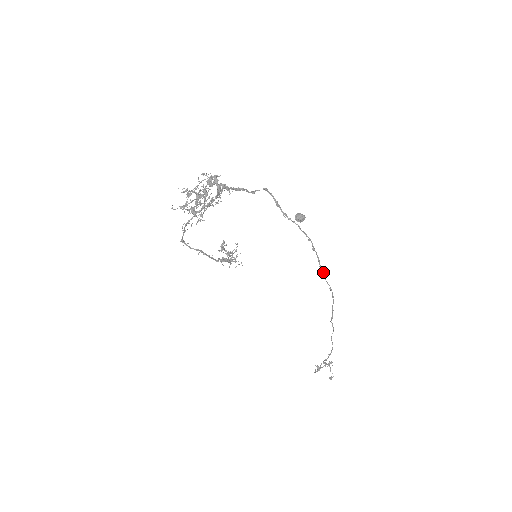
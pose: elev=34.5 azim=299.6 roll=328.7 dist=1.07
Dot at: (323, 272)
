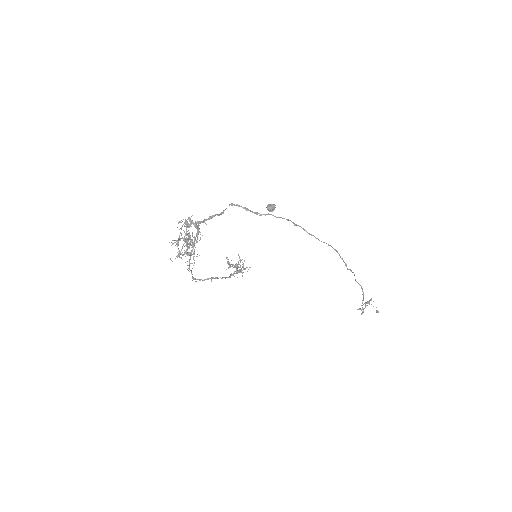
Dot at: occluded
